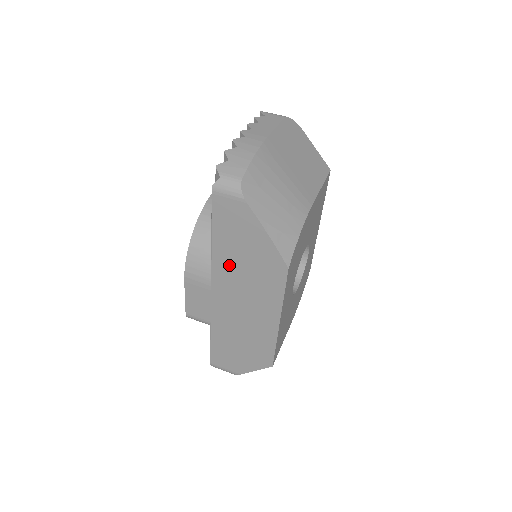
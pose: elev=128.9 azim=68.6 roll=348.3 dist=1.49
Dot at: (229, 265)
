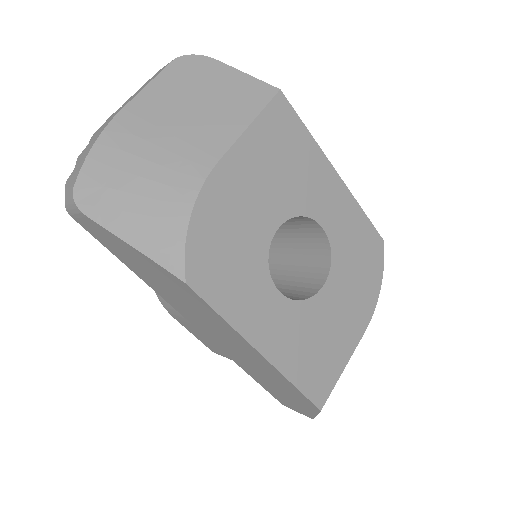
Dot at: (164, 293)
